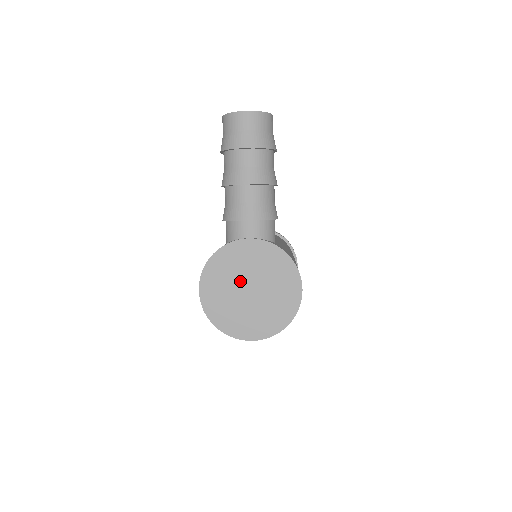
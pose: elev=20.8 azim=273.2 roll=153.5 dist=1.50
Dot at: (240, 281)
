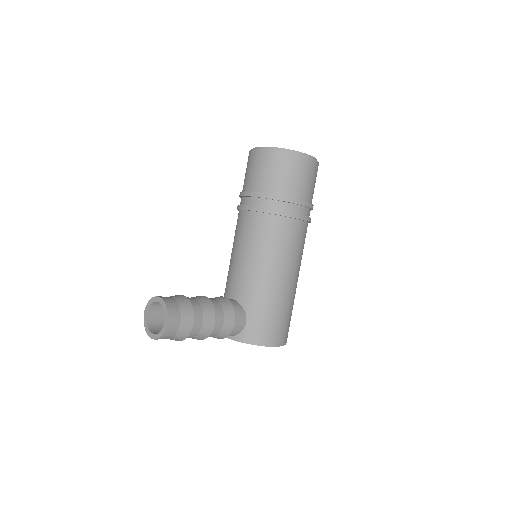
Dot at: occluded
